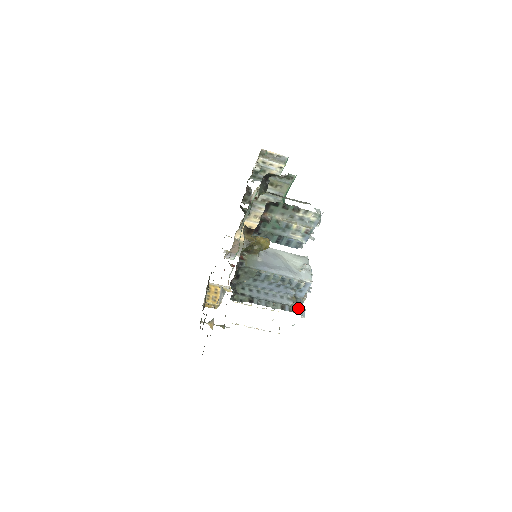
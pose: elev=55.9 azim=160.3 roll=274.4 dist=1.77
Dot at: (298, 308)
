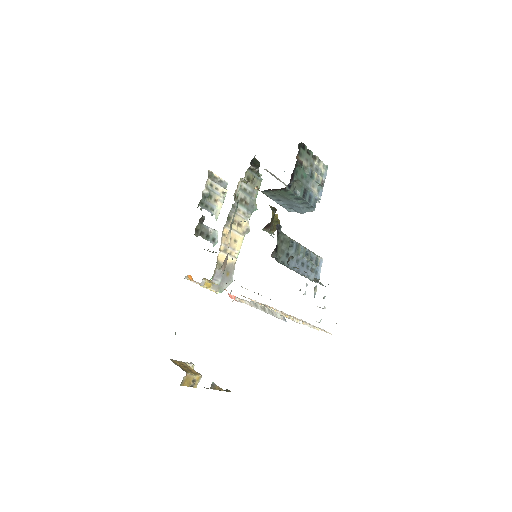
Dot at: occluded
